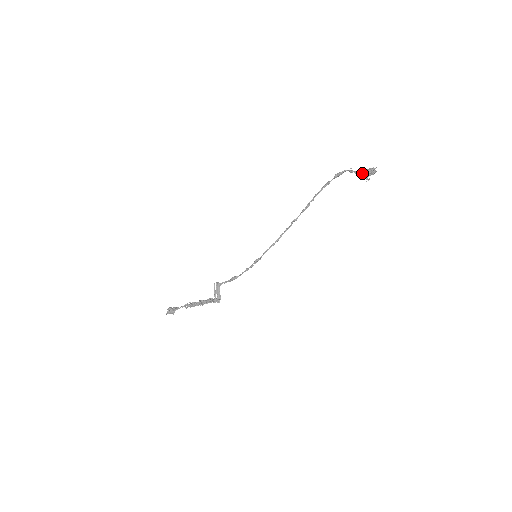
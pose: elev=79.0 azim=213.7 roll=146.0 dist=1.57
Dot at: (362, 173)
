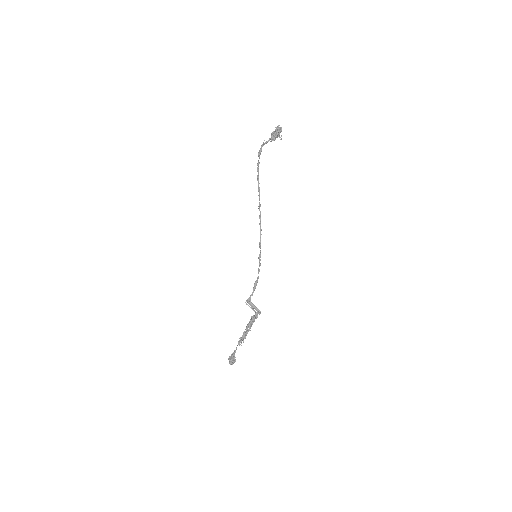
Dot at: (274, 136)
